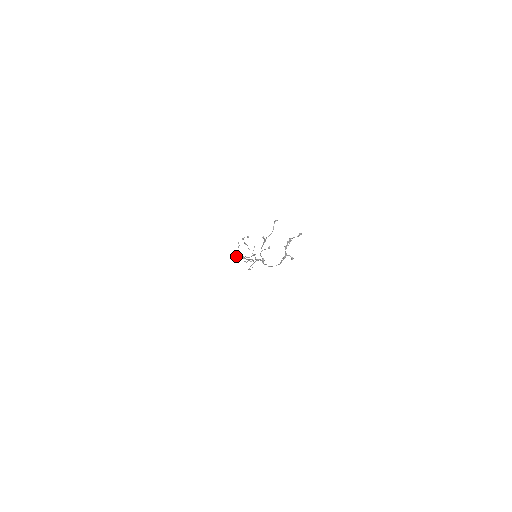
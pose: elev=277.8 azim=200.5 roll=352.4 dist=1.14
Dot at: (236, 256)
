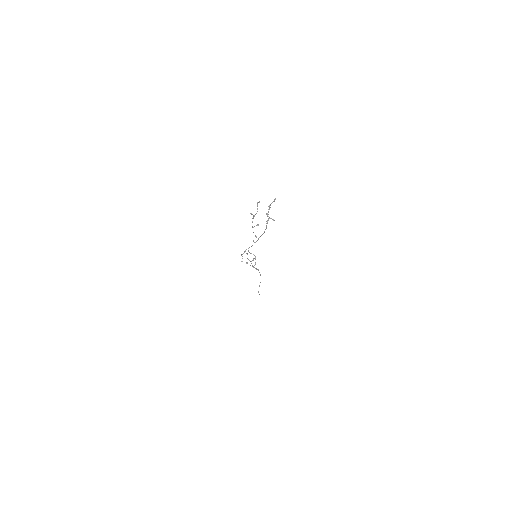
Dot at: (241, 261)
